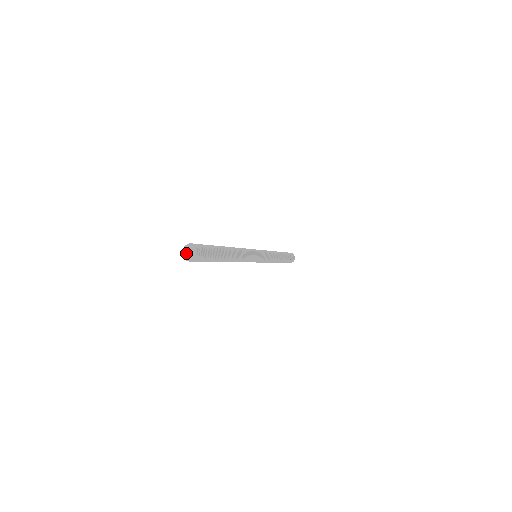
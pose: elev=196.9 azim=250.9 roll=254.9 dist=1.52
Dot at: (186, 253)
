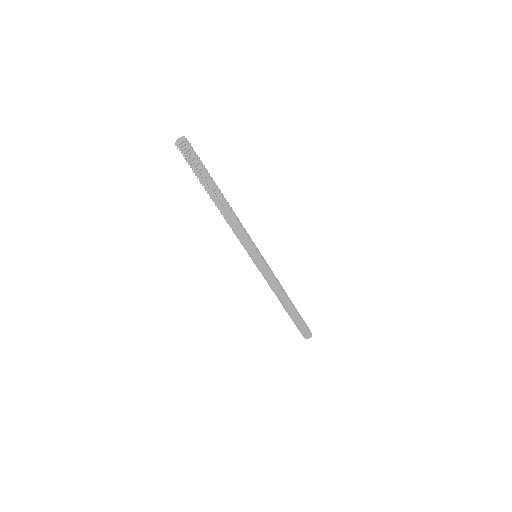
Dot at: (177, 141)
